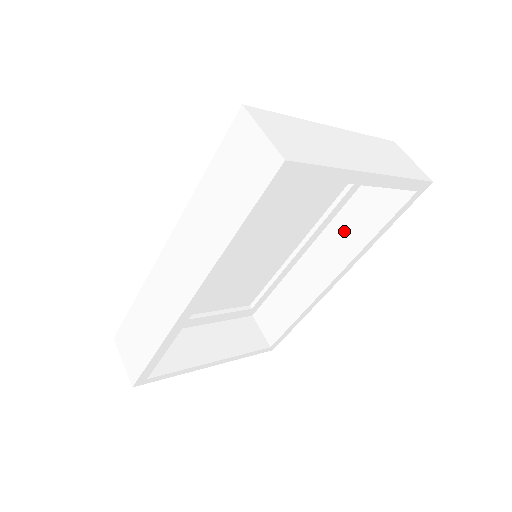
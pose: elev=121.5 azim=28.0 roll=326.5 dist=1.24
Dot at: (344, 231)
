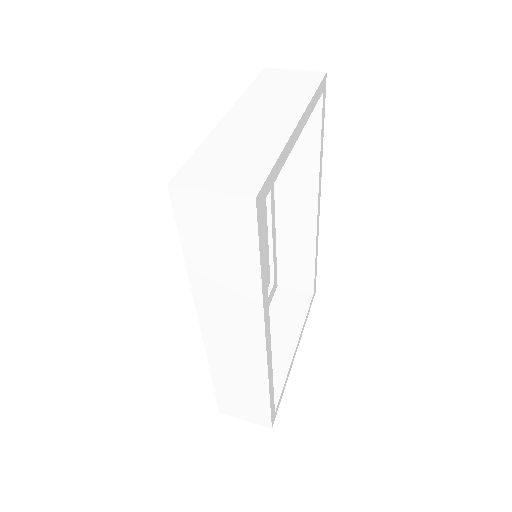
Dot at: (291, 169)
